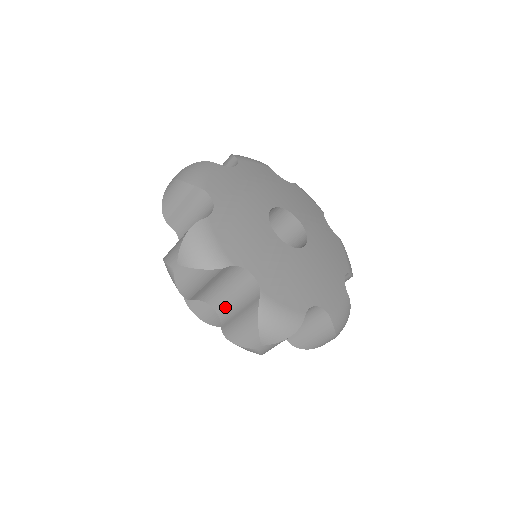
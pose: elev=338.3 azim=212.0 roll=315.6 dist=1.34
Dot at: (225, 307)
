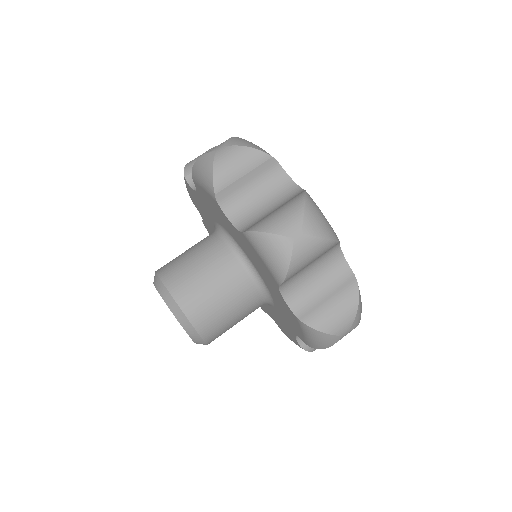
Dot at: (250, 219)
